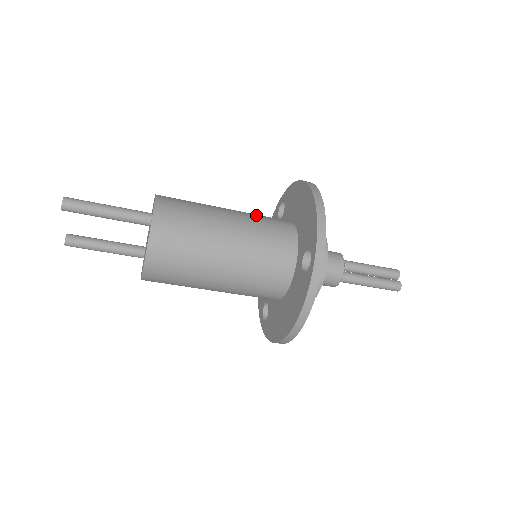
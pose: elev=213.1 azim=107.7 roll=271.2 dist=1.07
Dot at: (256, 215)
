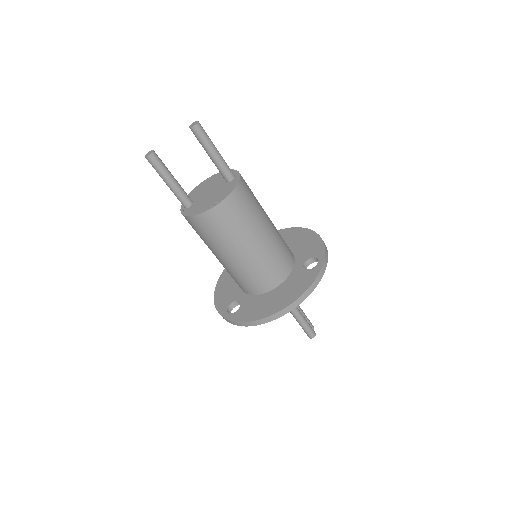
Dot at: occluded
